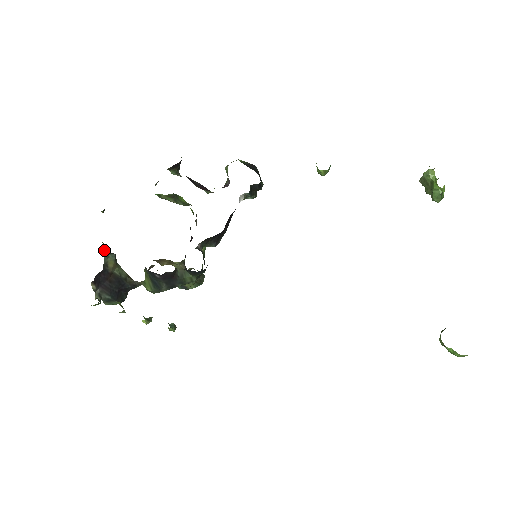
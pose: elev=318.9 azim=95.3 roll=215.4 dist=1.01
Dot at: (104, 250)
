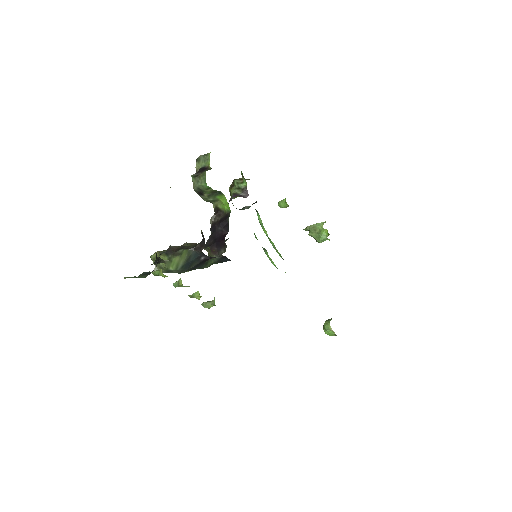
Dot at: occluded
